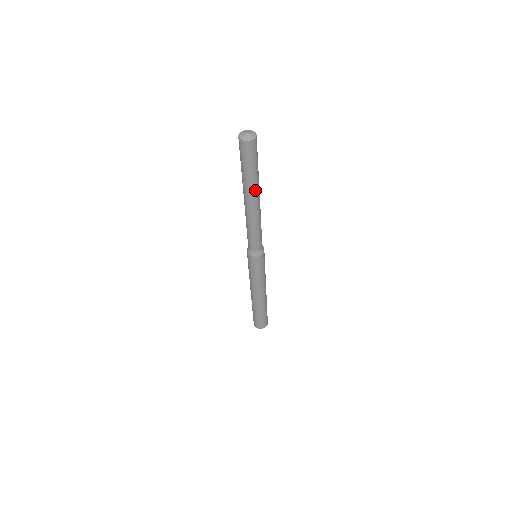
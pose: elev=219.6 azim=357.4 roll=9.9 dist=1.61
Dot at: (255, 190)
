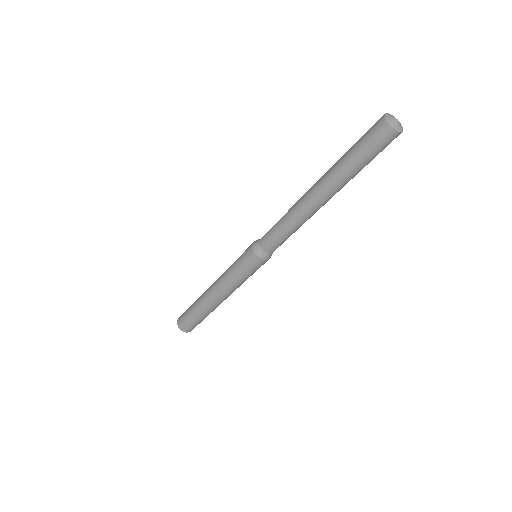
Dot at: (341, 188)
